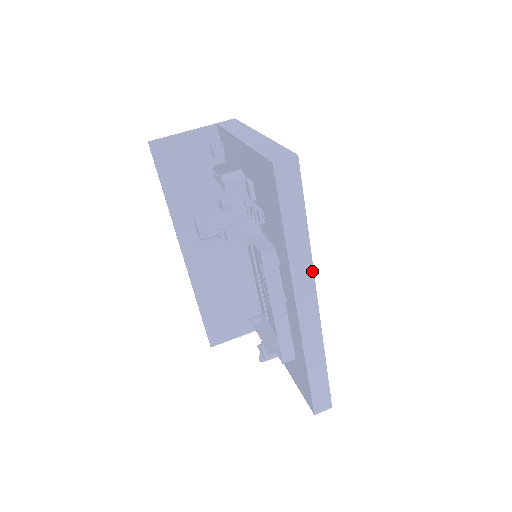
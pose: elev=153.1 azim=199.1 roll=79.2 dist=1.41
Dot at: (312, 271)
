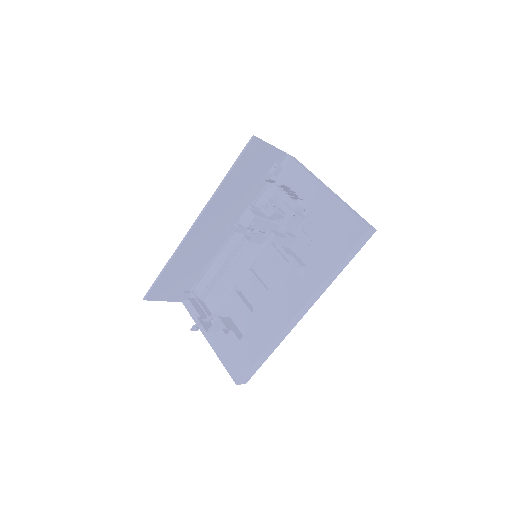
Dot at: (322, 293)
